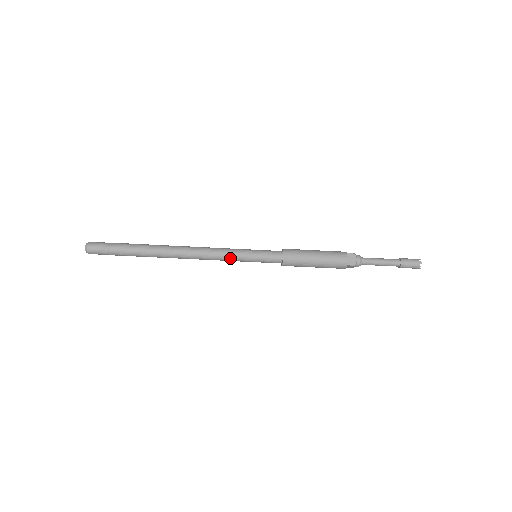
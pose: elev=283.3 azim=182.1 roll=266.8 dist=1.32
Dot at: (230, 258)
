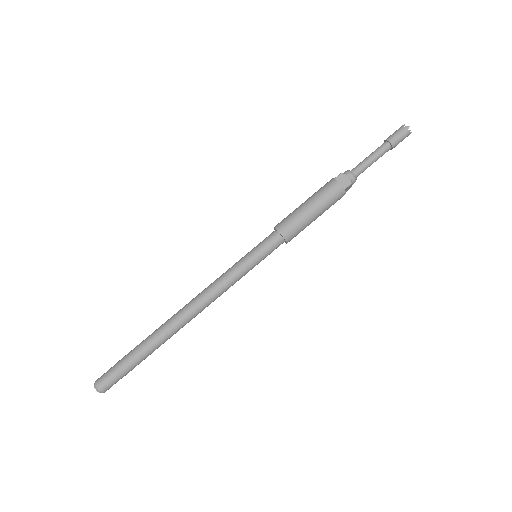
Dot at: (235, 279)
